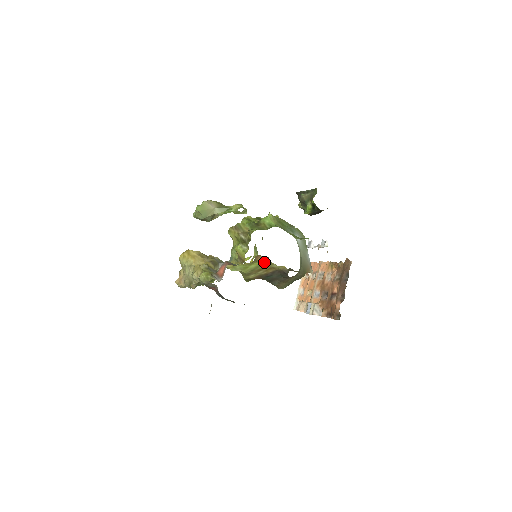
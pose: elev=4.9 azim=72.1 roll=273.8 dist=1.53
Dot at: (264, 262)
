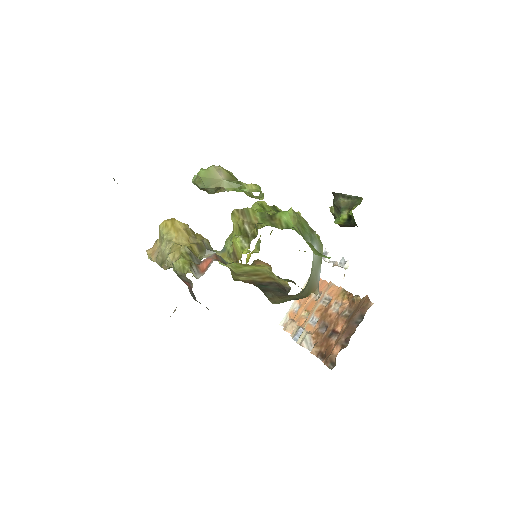
Dot at: (263, 268)
